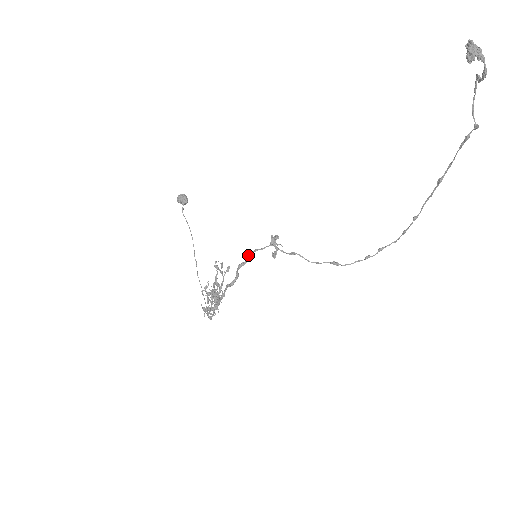
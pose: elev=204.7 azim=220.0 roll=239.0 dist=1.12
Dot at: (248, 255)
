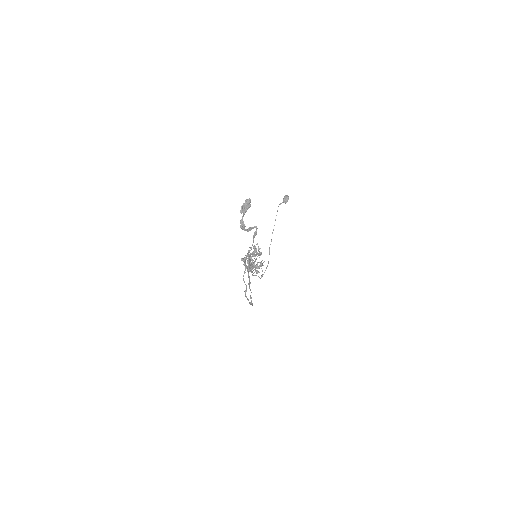
Dot at: (253, 251)
